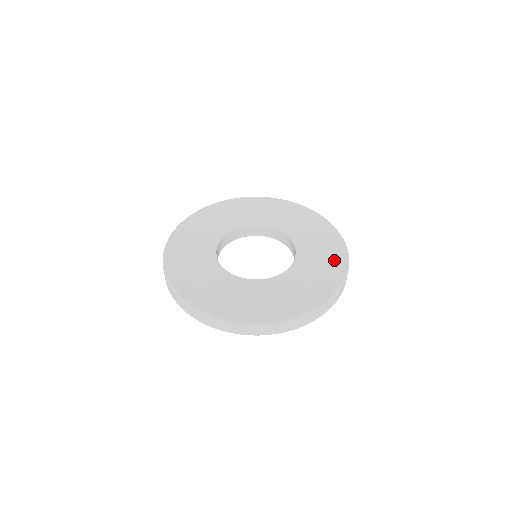
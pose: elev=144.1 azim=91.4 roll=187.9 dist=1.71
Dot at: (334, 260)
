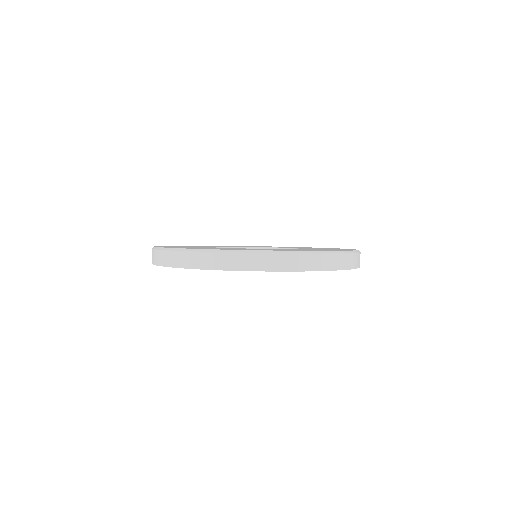
Dot at: occluded
